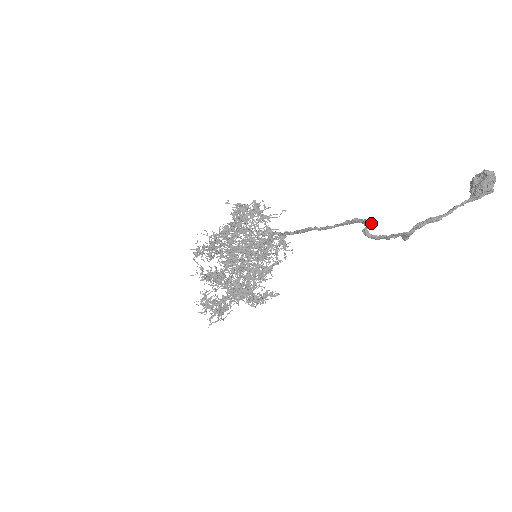
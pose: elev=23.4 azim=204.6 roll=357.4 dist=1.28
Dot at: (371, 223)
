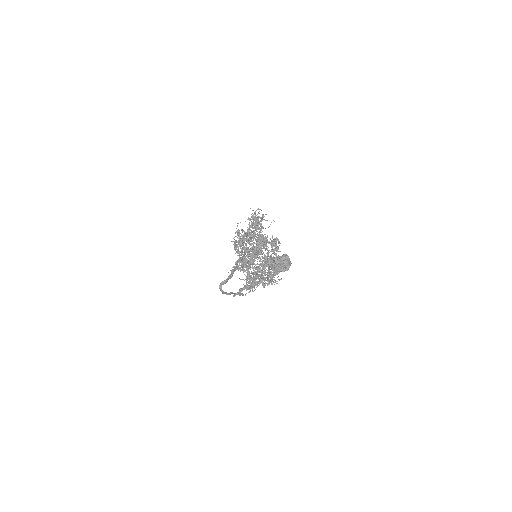
Dot at: (223, 282)
